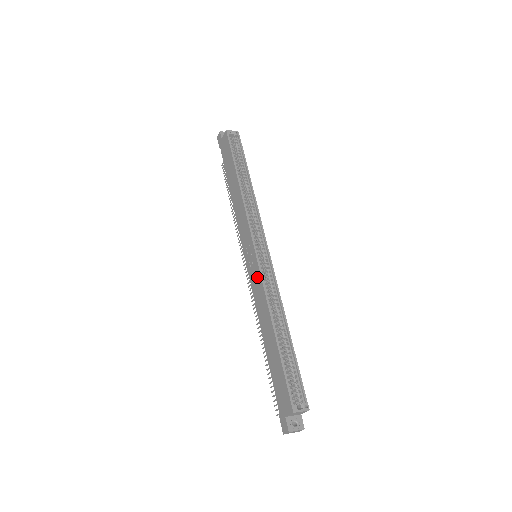
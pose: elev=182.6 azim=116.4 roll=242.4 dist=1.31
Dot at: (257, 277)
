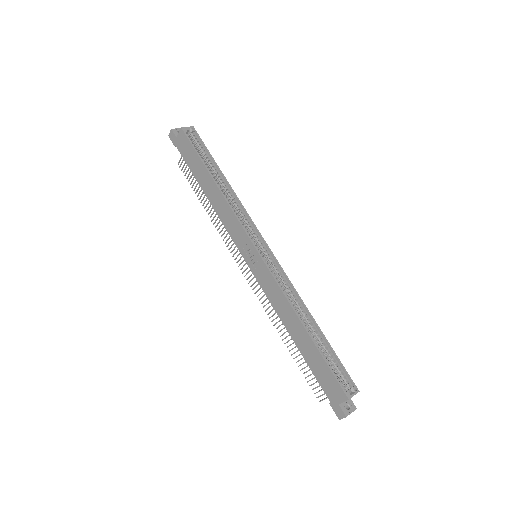
Dot at: (268, 278)
